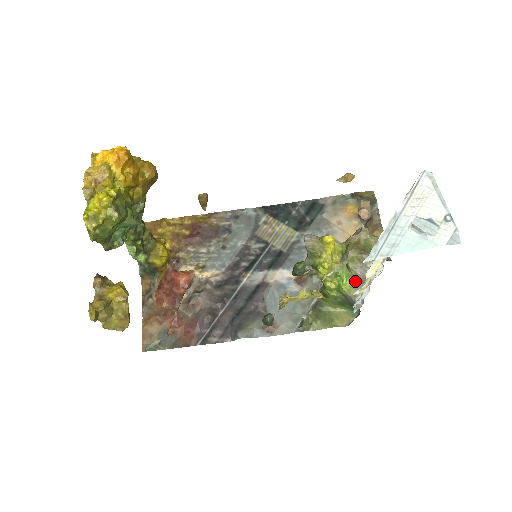
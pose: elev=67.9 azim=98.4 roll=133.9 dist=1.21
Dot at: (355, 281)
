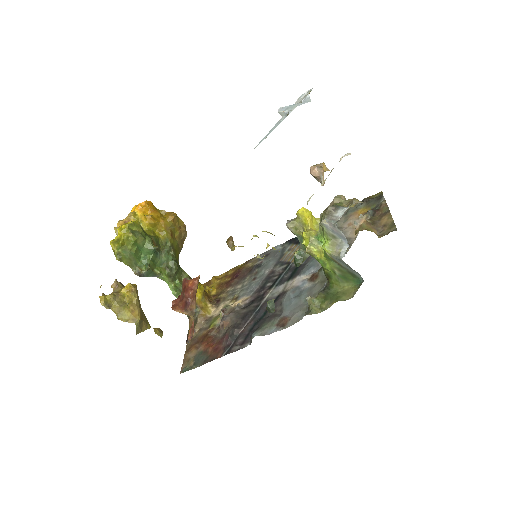
Dot at: (332, 237)
